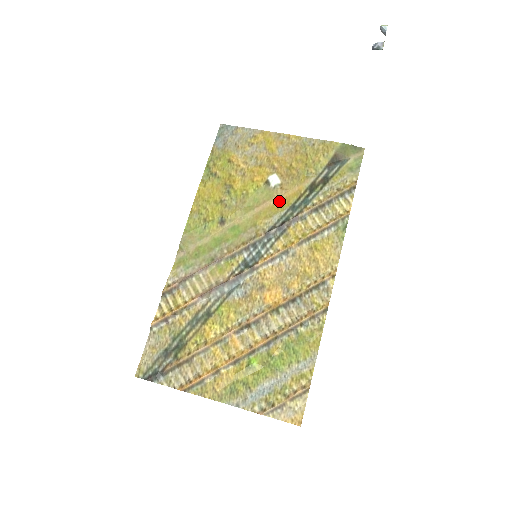
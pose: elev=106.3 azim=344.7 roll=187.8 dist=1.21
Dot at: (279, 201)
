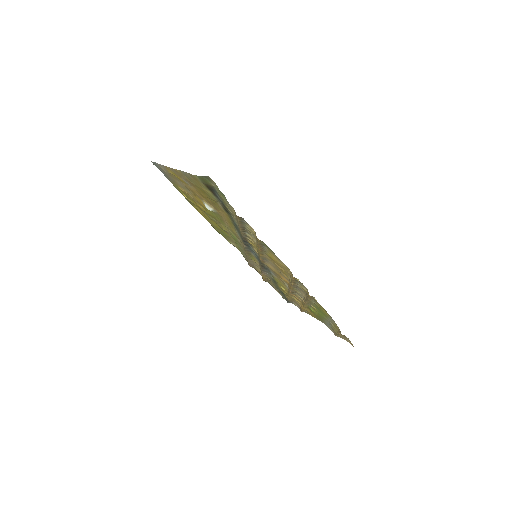
Dot at: (227, 220)
